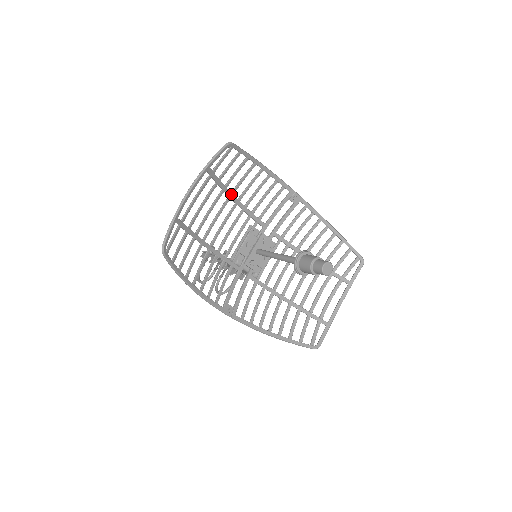
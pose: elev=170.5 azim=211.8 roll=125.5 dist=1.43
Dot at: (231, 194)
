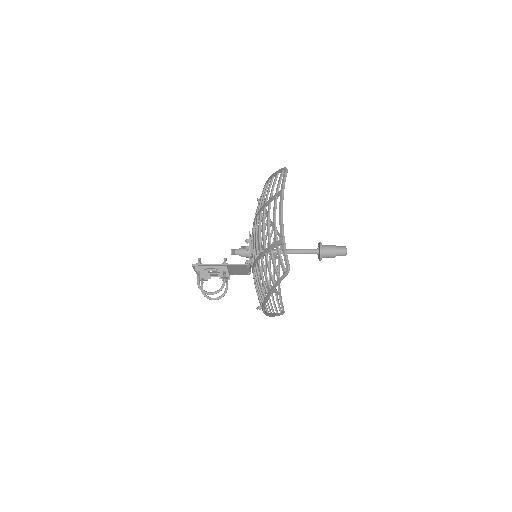
Dot at: (262, 209)
